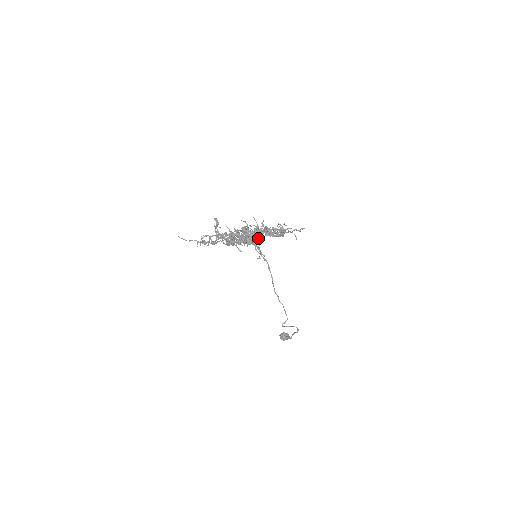
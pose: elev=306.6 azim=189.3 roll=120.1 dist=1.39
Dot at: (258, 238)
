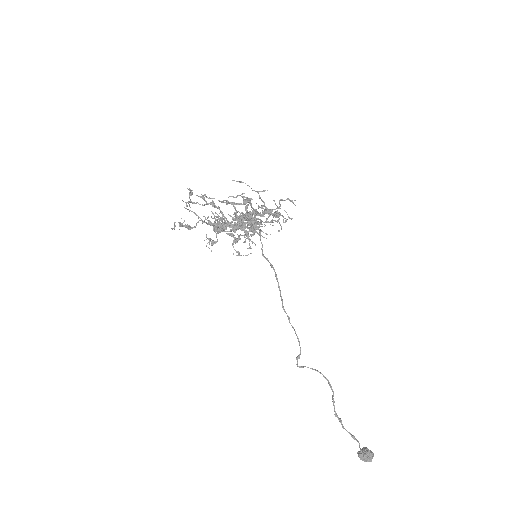
Dot at: (245, 220)
